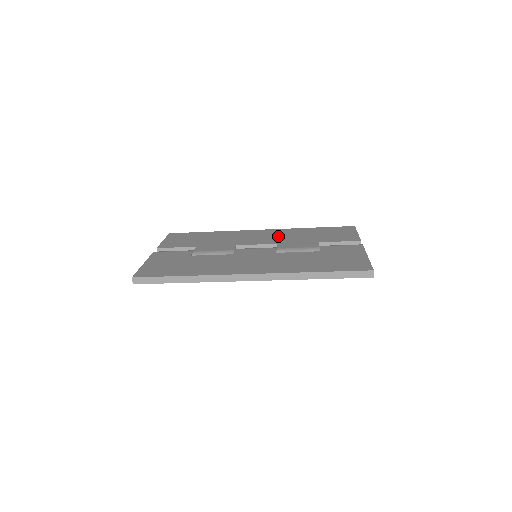
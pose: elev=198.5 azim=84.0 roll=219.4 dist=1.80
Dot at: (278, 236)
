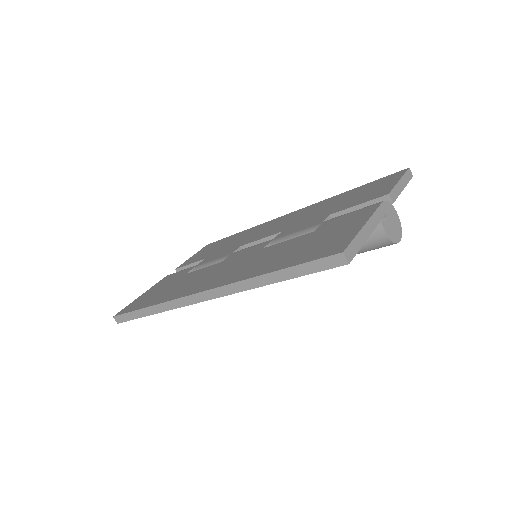
Dot at: (295, 218)
